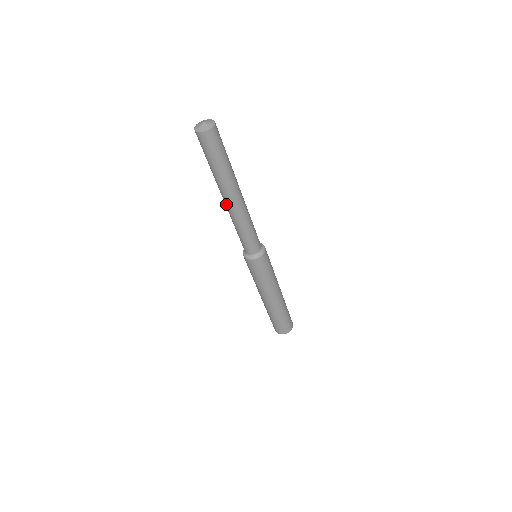
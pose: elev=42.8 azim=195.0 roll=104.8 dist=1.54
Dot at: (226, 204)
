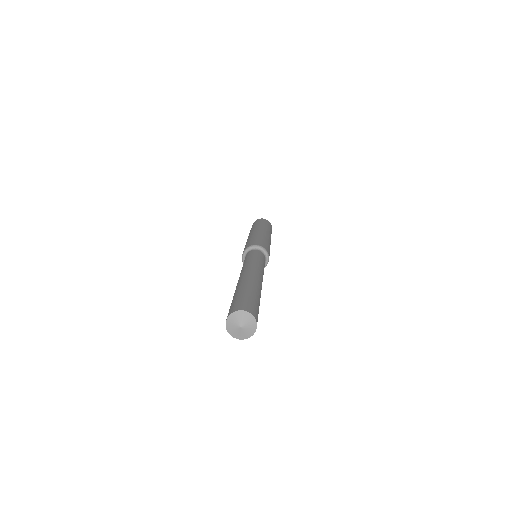
Dot at: occluded
